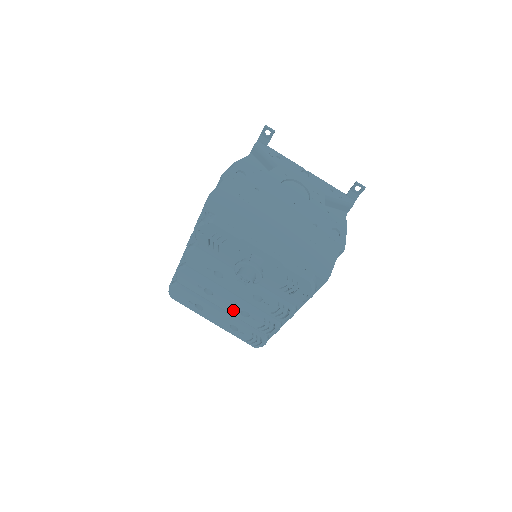
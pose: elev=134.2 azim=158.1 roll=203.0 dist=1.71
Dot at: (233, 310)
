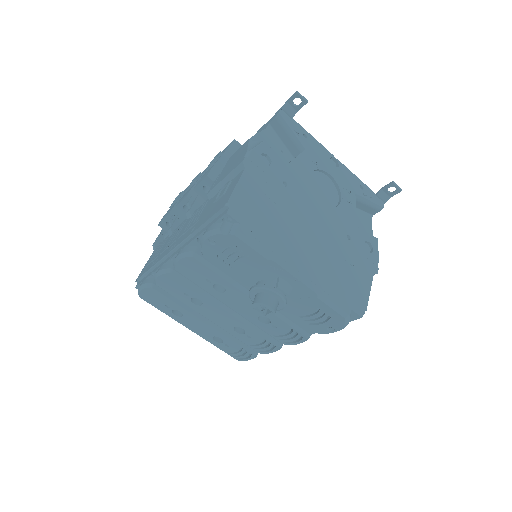
Dot at: (224, 324)
